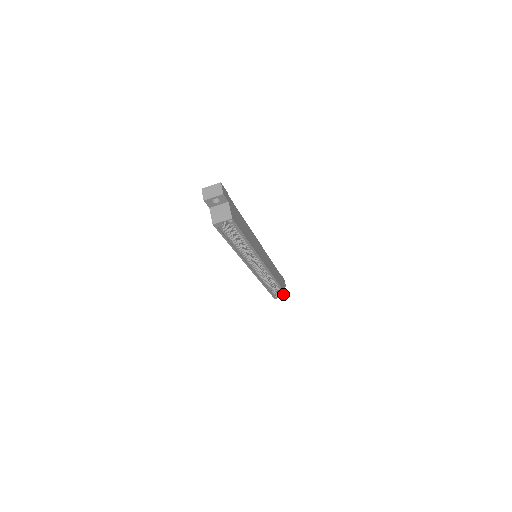
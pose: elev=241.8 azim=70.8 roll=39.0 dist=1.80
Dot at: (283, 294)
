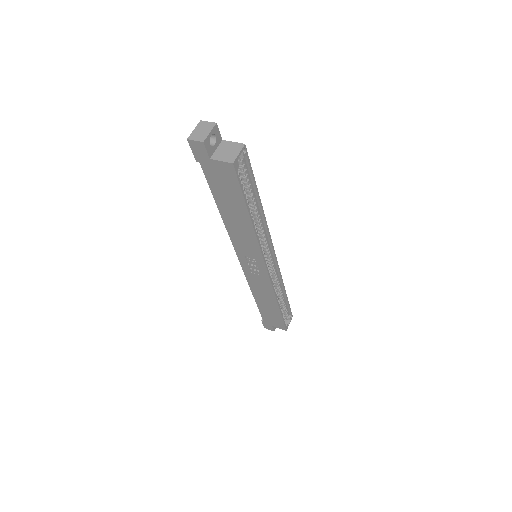
Dot at: (289, 316)
